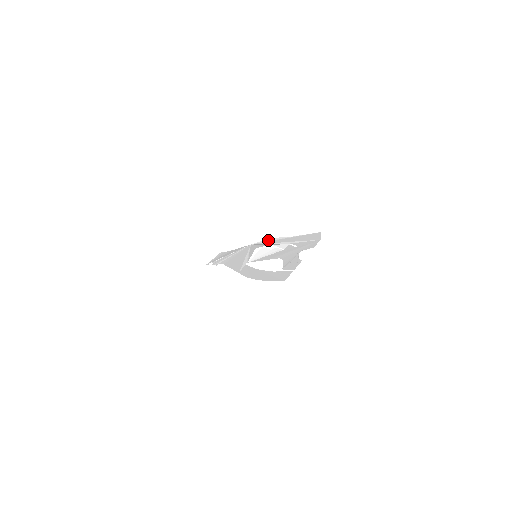
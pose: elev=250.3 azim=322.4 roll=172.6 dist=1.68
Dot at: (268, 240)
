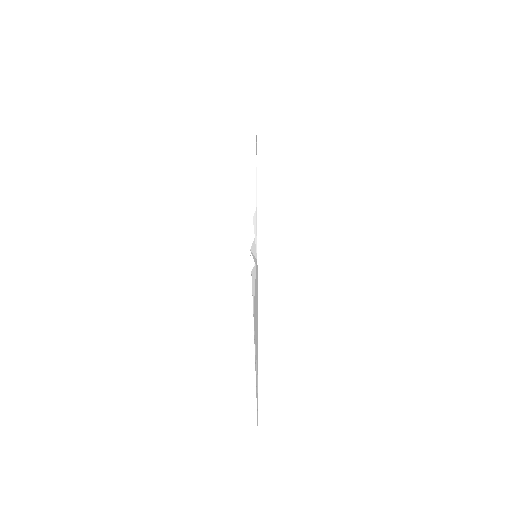
Dot at: (252, 268)
